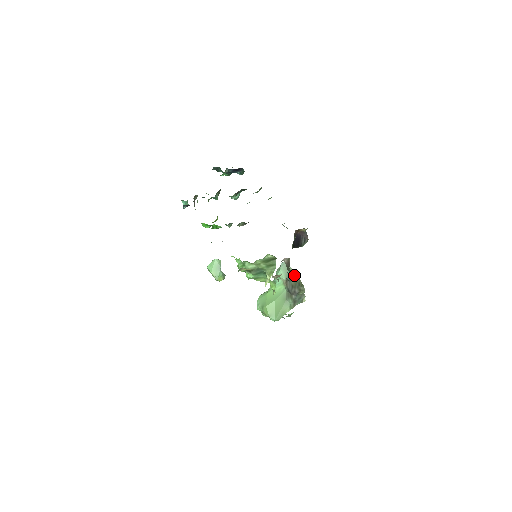
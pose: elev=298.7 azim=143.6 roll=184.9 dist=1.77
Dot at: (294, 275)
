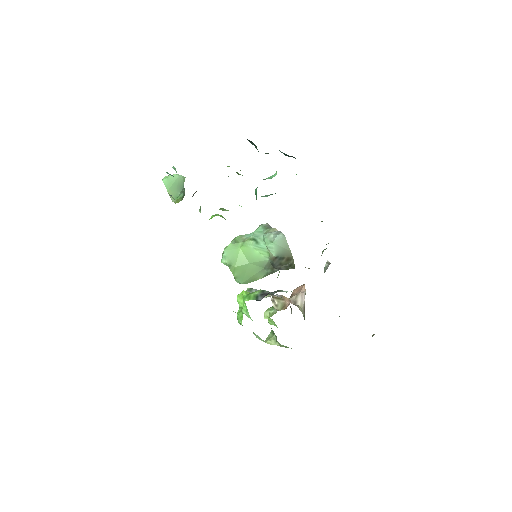
Dot at: (289, 257)
